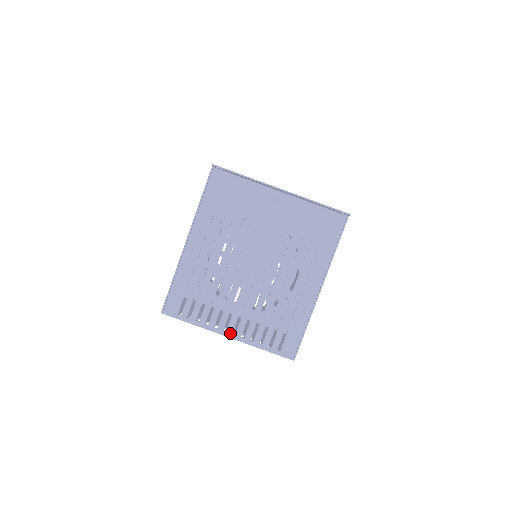
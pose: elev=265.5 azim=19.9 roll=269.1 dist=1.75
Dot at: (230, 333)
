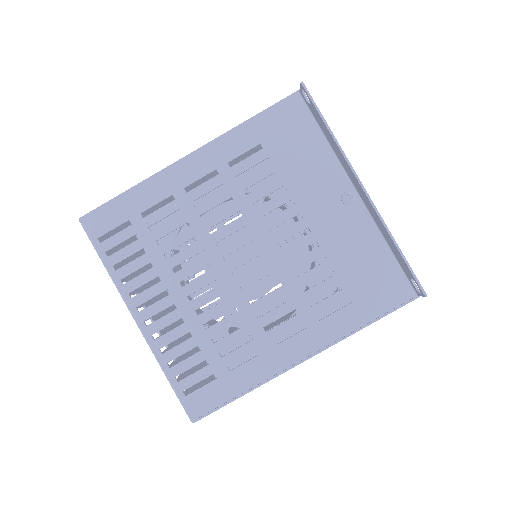
Dot at: (142, 318)
